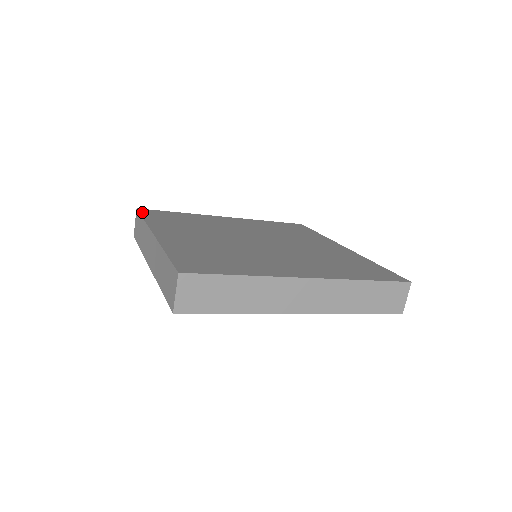
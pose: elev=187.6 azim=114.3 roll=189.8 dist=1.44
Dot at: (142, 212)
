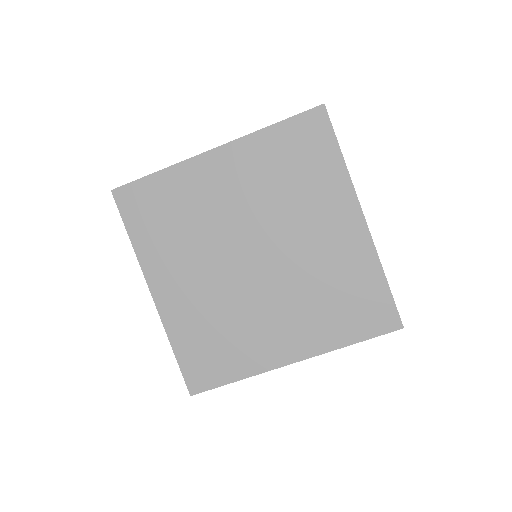
Dot at: occluded
